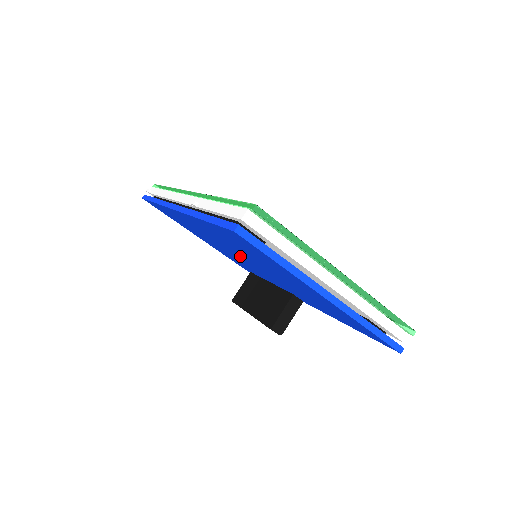
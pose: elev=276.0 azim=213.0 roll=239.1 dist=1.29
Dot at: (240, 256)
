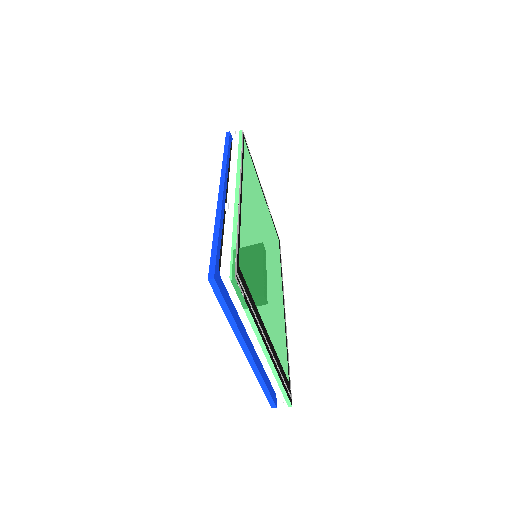
Dot at: occluded
